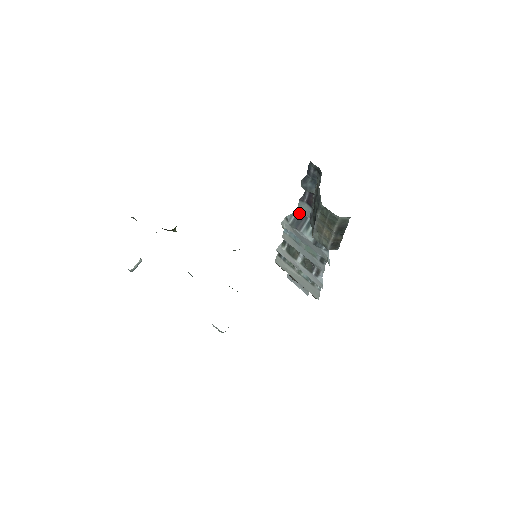
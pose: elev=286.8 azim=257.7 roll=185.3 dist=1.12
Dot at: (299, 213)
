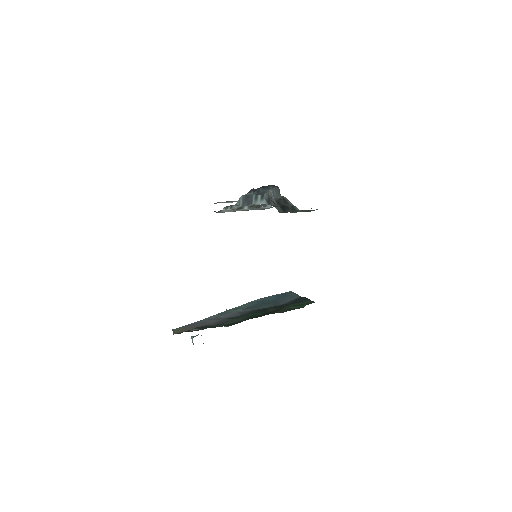
Dot at: (244, 196)
